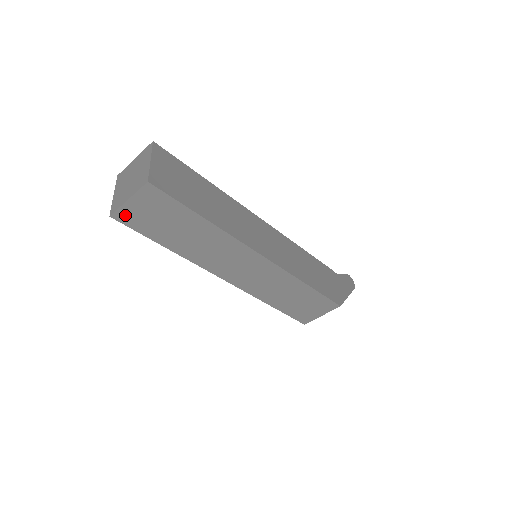
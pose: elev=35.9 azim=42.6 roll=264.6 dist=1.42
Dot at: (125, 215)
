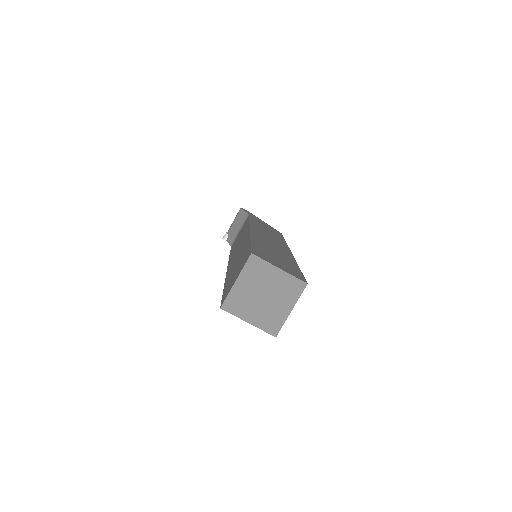
Dot at: occluded
